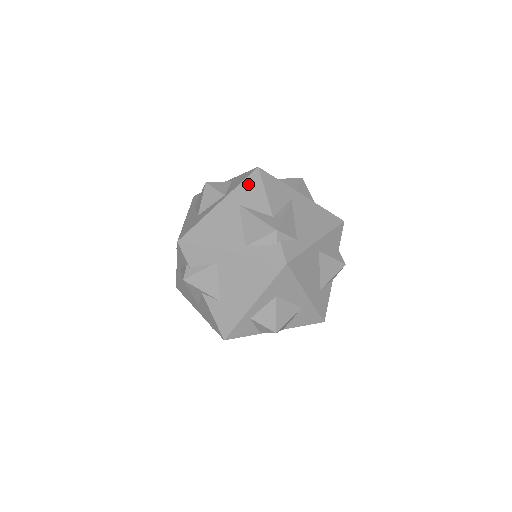
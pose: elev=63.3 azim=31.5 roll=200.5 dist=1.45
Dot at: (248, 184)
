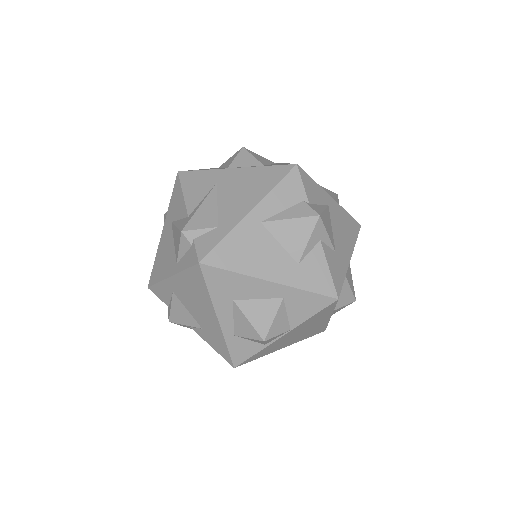
Dot at: (174, 195)
